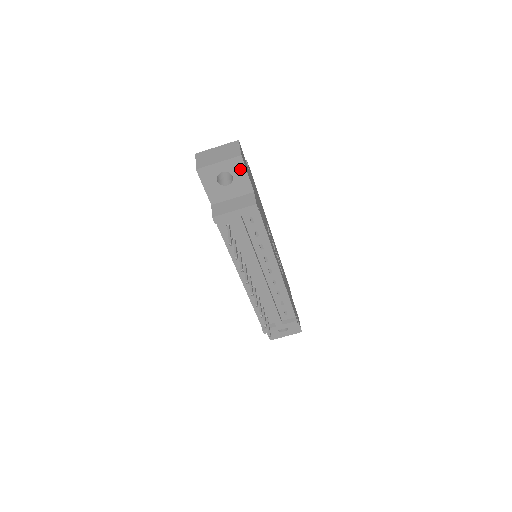
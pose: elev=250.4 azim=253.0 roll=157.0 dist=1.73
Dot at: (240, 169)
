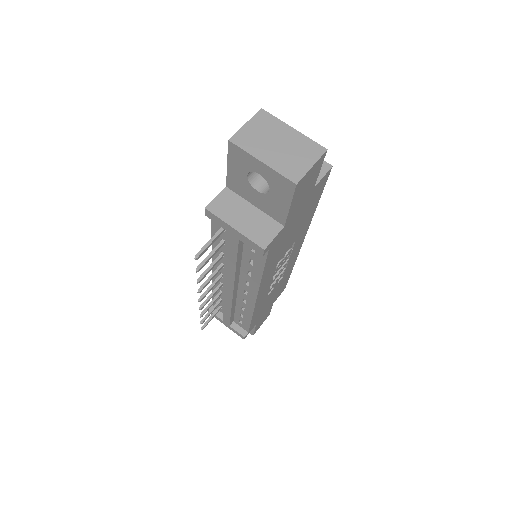
Dot at: (284, 193)
